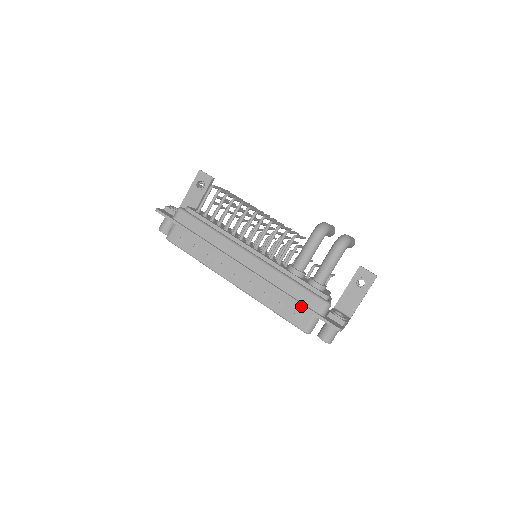
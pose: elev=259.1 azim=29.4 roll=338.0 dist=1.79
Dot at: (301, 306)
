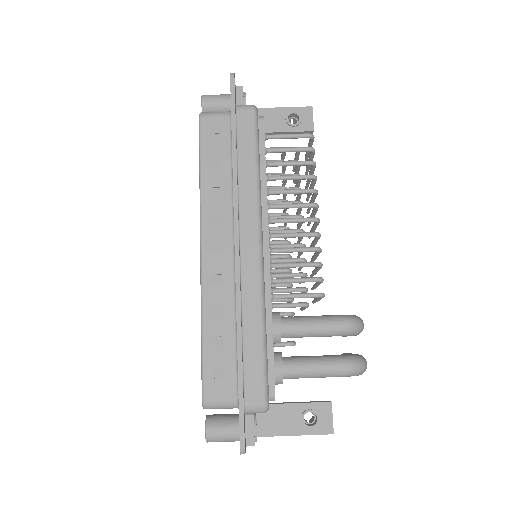
Dot at: (239, 373)
